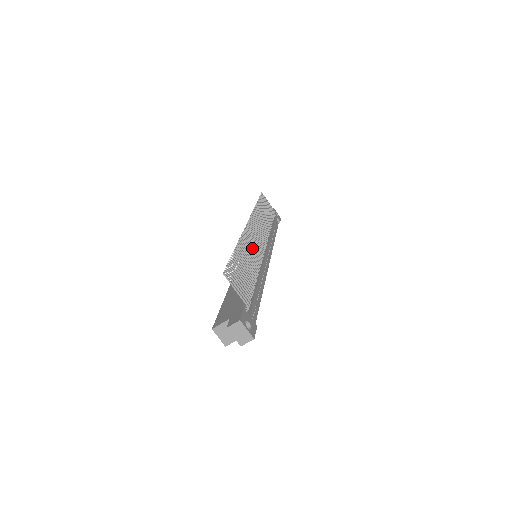
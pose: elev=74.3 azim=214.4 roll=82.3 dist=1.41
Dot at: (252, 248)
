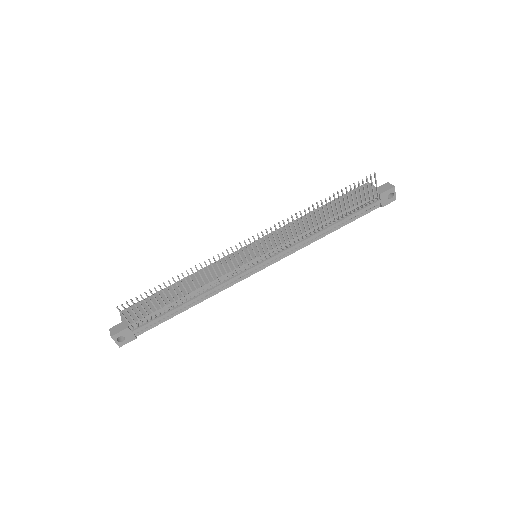
Dot at: (214, 271)
